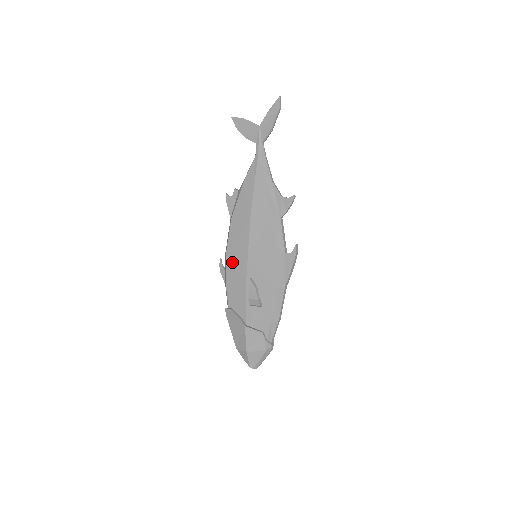
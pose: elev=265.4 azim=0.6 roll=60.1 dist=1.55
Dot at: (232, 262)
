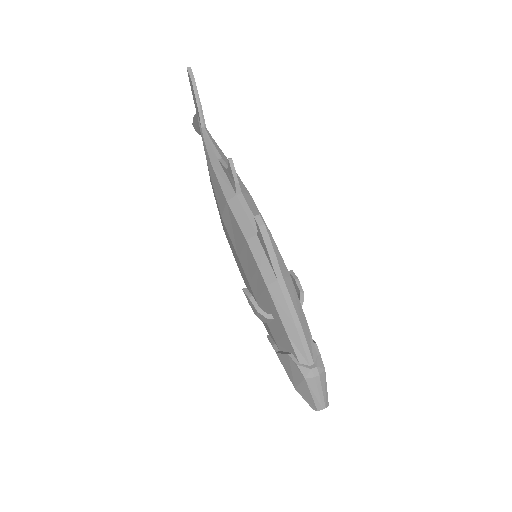
Dot at: (243, 277)
